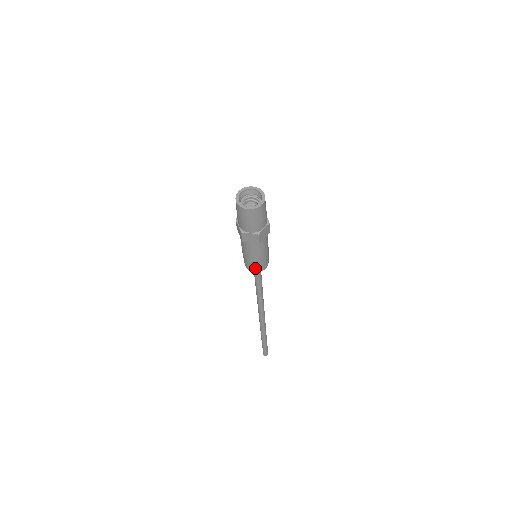
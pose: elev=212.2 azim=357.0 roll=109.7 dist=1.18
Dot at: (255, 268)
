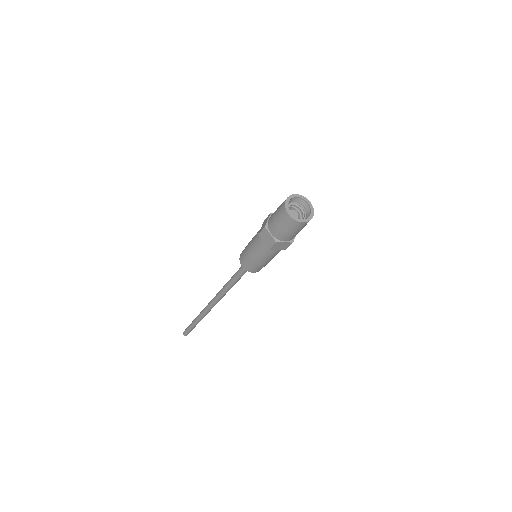
Dot at: (246, 264)
